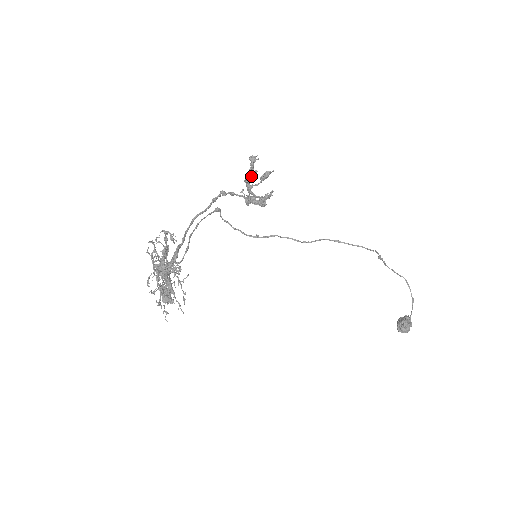
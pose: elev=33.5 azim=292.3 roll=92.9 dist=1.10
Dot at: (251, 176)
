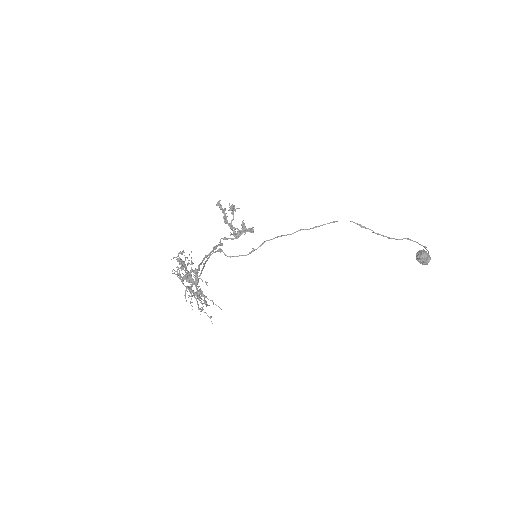
Dot at: (224, 214)
